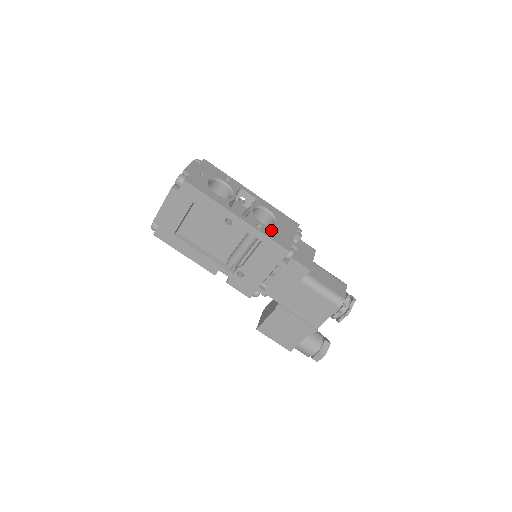
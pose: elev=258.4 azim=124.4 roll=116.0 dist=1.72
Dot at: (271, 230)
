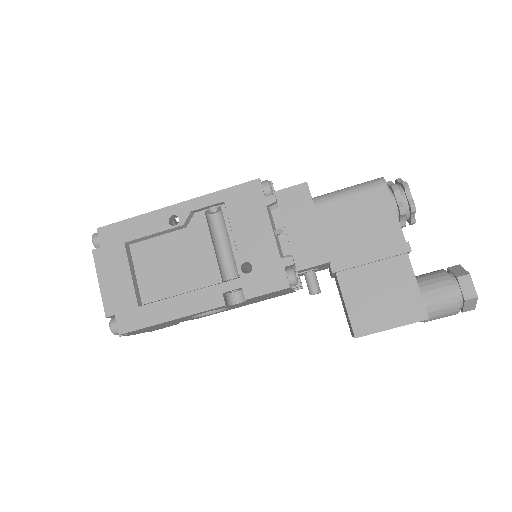
Dot at: occluded
